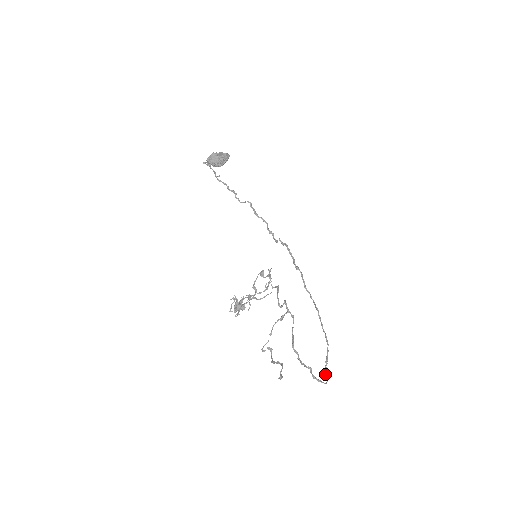
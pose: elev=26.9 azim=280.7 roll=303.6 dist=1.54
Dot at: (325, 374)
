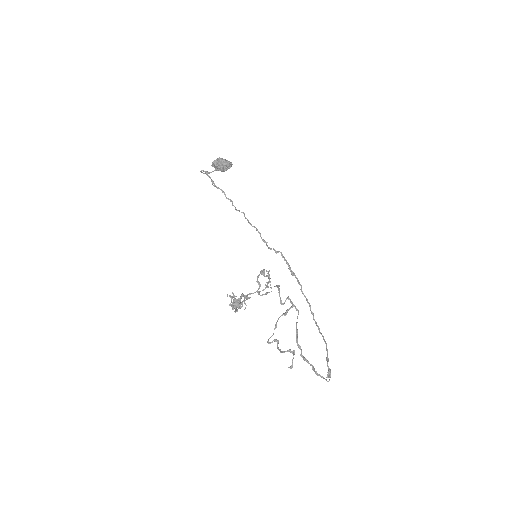
Dot at: (328, 371)
